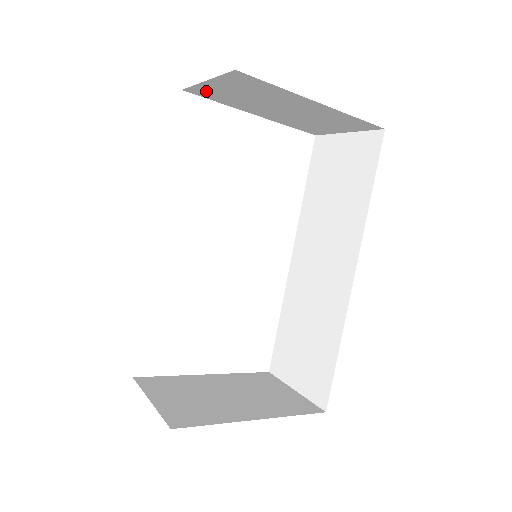
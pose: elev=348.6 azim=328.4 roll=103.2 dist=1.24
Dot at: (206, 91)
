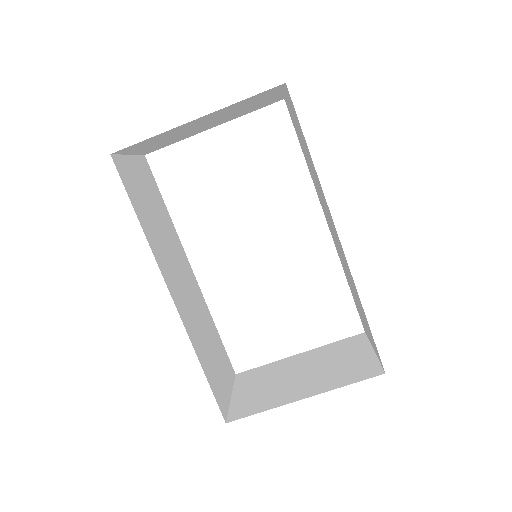
Dot at: (151, 150)
